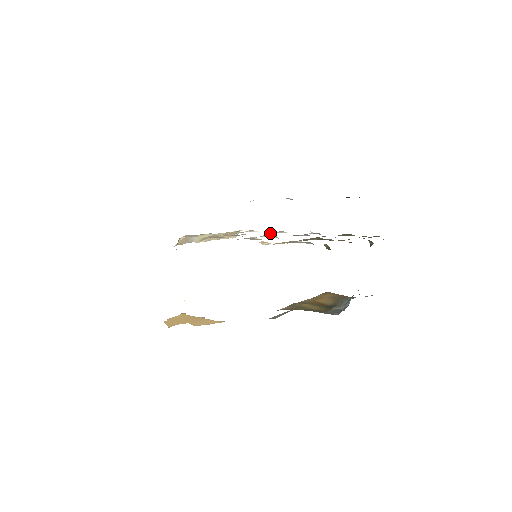
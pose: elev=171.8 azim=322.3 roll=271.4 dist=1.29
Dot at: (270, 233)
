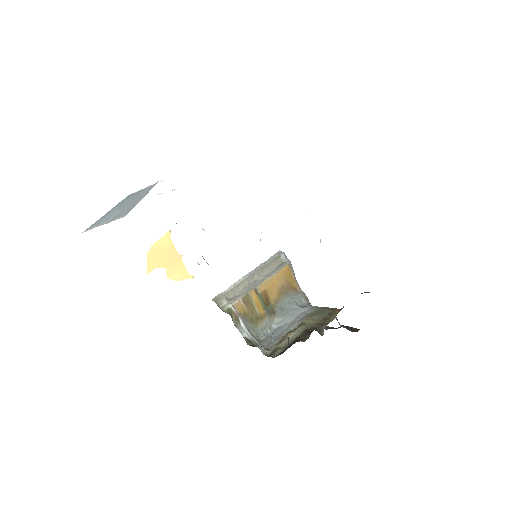
Dot at: occluded
